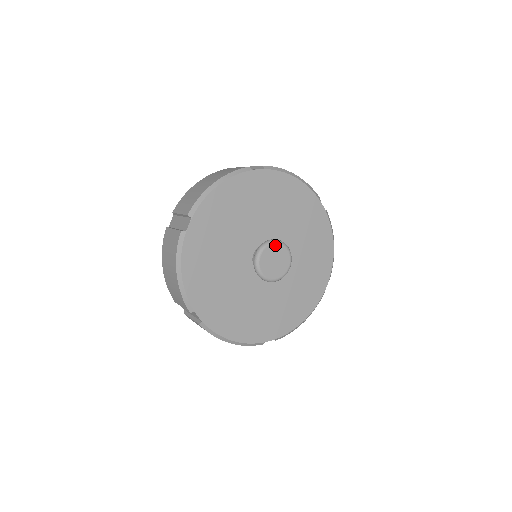
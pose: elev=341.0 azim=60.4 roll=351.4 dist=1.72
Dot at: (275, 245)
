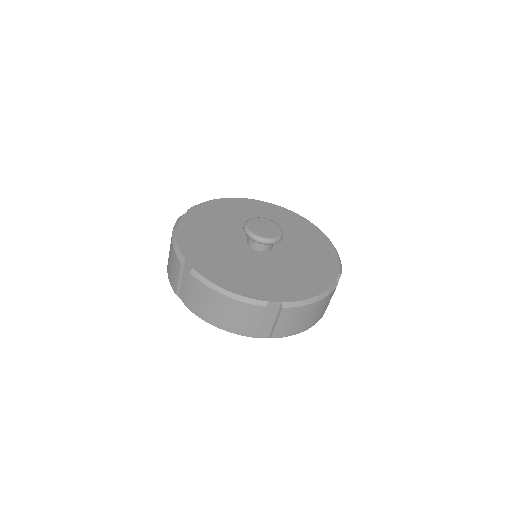
Dot at: (263, 219)
